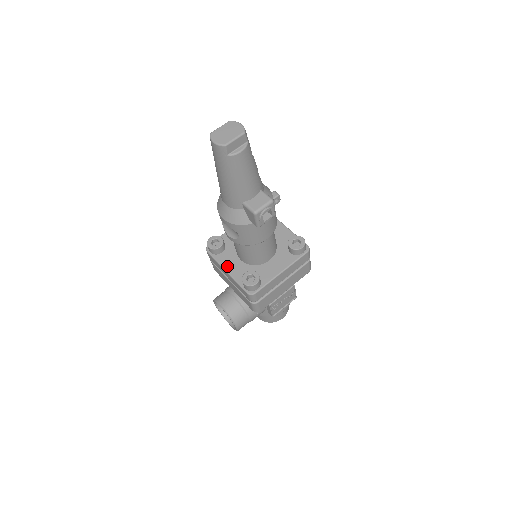
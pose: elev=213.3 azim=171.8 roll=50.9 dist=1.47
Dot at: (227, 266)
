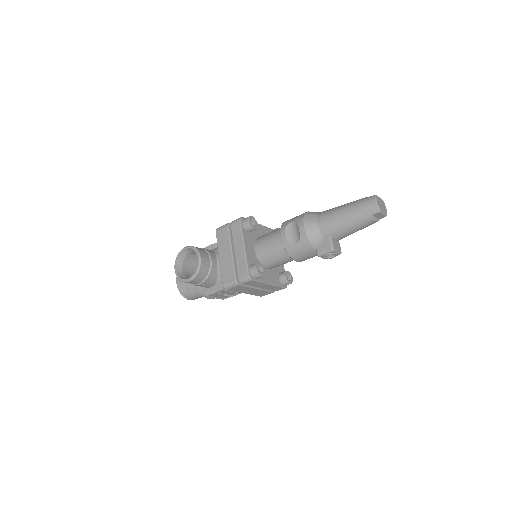
Dot at: (246, 244)
